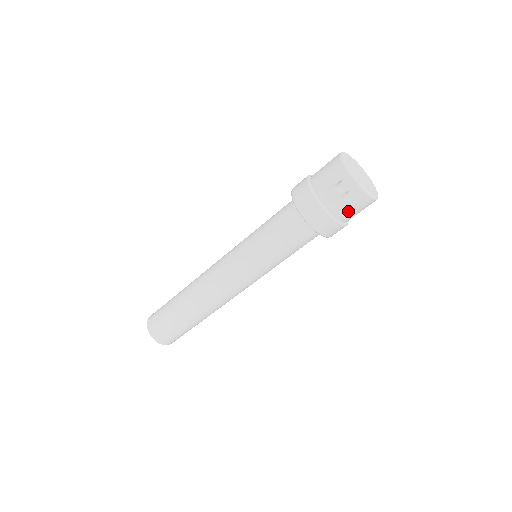
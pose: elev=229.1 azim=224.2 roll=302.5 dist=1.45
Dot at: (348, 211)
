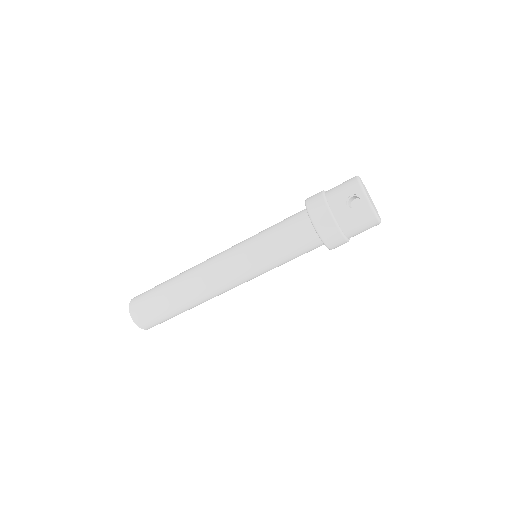
Dot at: (354, 226)
